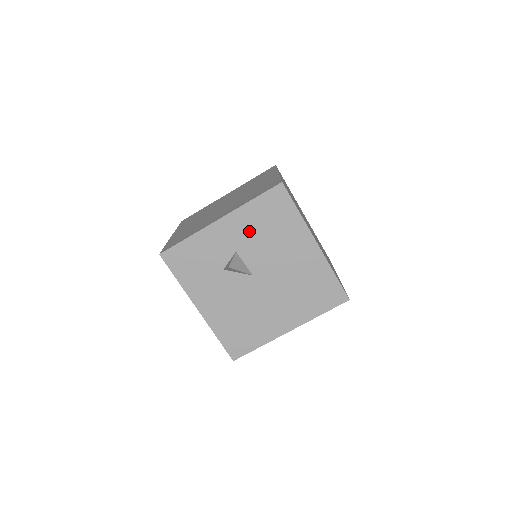
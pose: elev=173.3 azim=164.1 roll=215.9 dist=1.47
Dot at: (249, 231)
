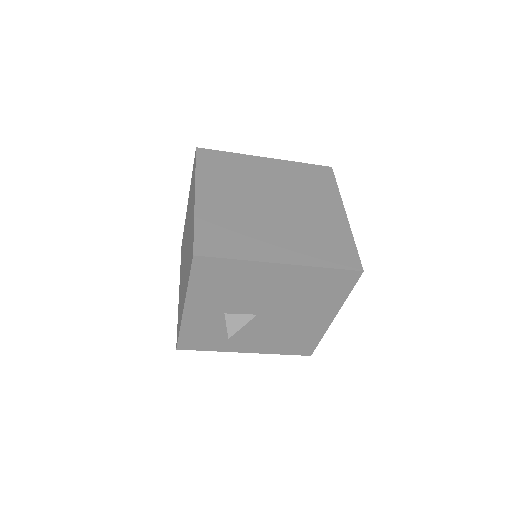
Dot at: (215, 298)
